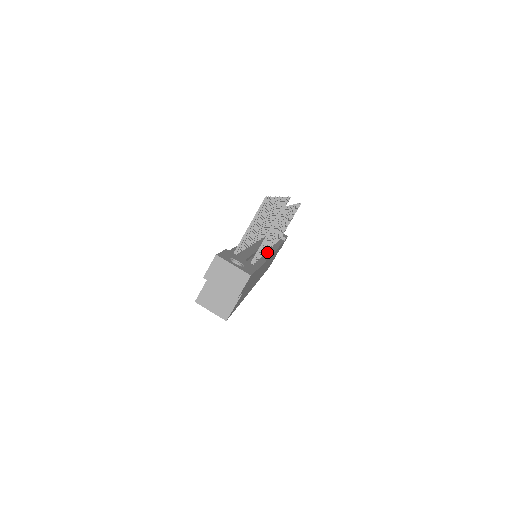
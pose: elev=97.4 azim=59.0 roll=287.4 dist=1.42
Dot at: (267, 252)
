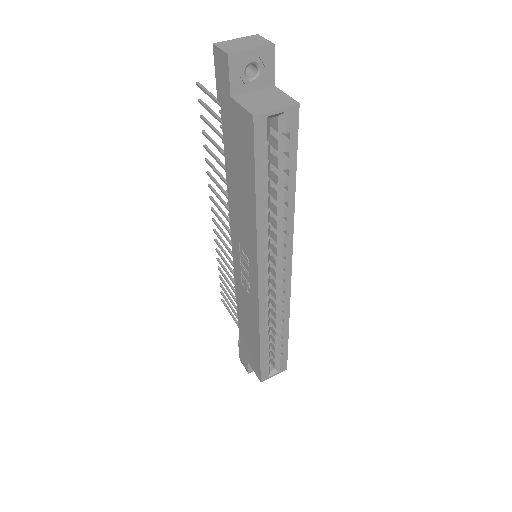
Dot at: occluded
